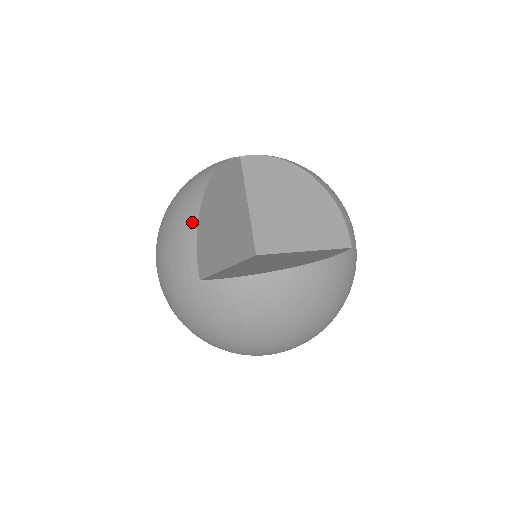
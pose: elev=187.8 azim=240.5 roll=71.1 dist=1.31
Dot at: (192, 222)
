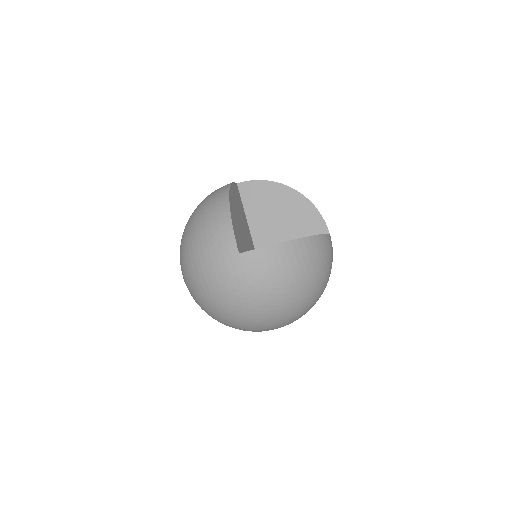
Dot at: (225, 215)
